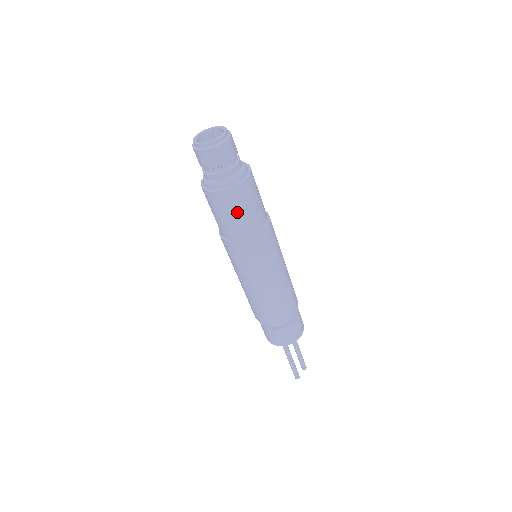
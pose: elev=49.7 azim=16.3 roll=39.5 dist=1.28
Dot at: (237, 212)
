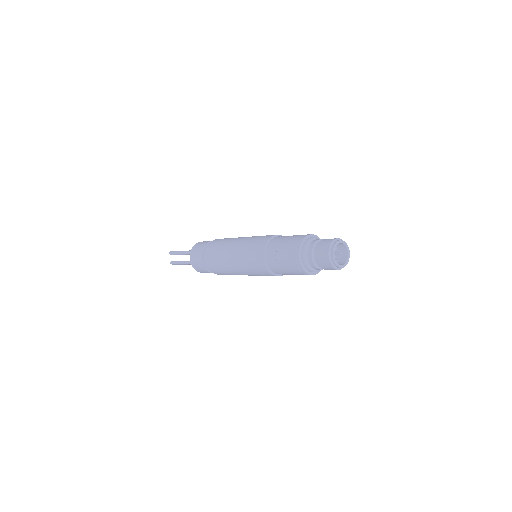
Dot at: occluded
